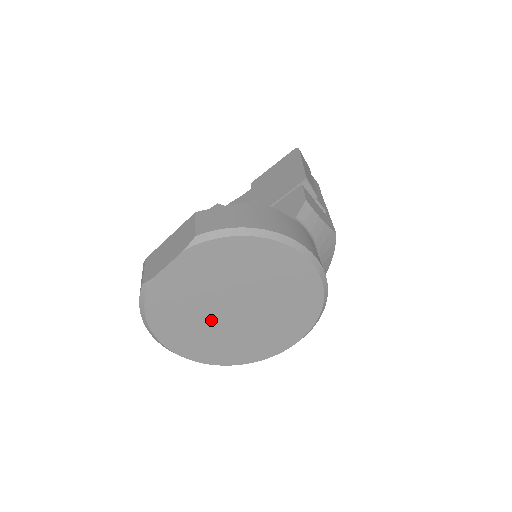
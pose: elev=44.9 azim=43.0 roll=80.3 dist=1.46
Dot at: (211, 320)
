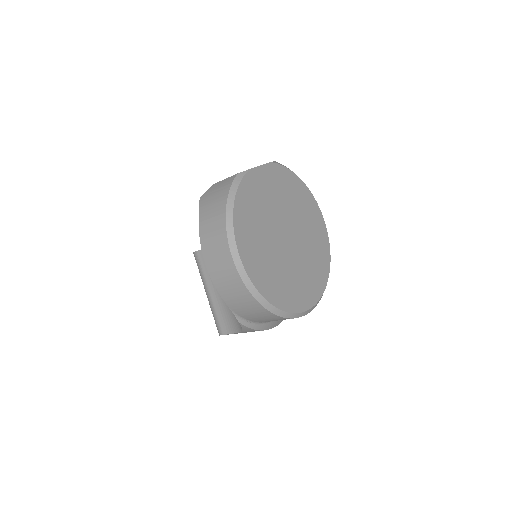
Dot at: (272, 237)
